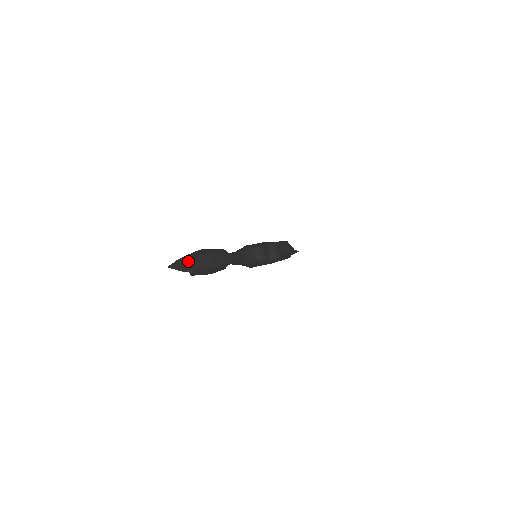
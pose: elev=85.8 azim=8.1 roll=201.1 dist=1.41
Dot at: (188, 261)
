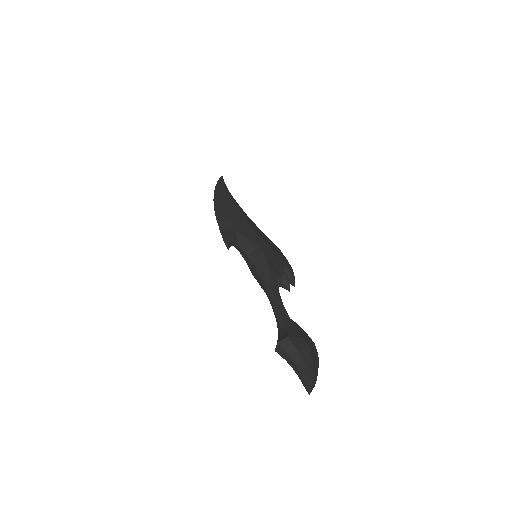
Dot at: (315, 382)
